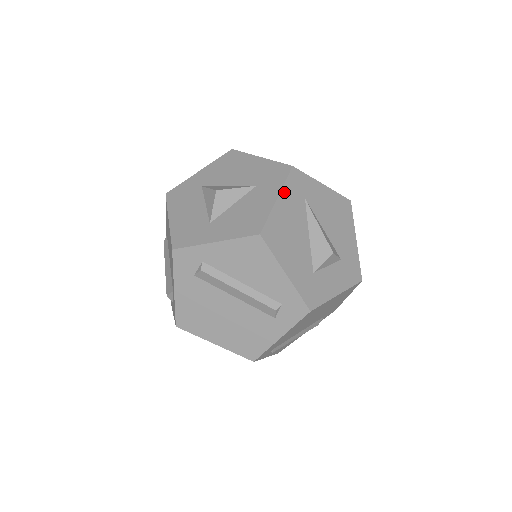
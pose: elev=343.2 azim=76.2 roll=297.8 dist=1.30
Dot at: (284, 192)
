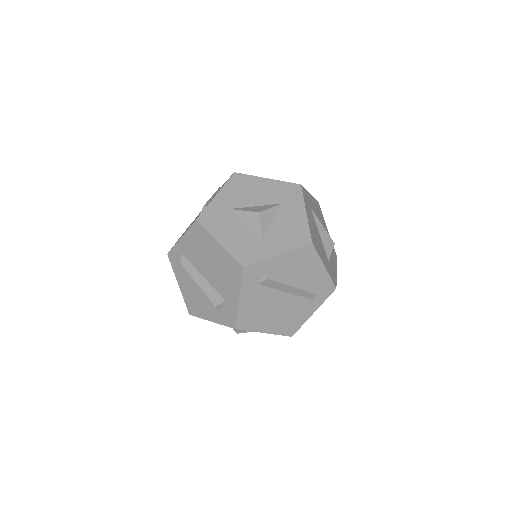
Dot at: (306, 206)
